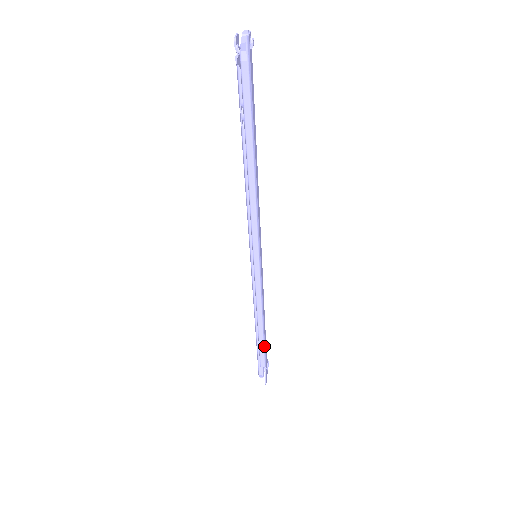
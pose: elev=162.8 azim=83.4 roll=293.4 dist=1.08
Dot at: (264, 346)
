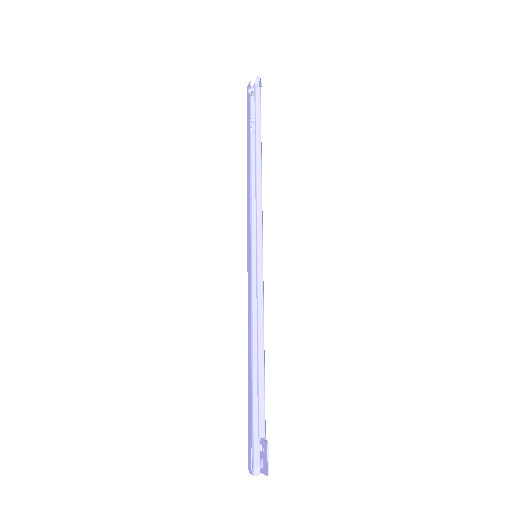
Dot at: (264, 392)
